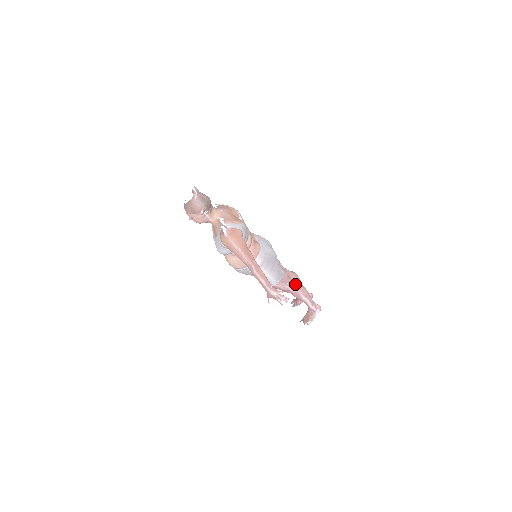
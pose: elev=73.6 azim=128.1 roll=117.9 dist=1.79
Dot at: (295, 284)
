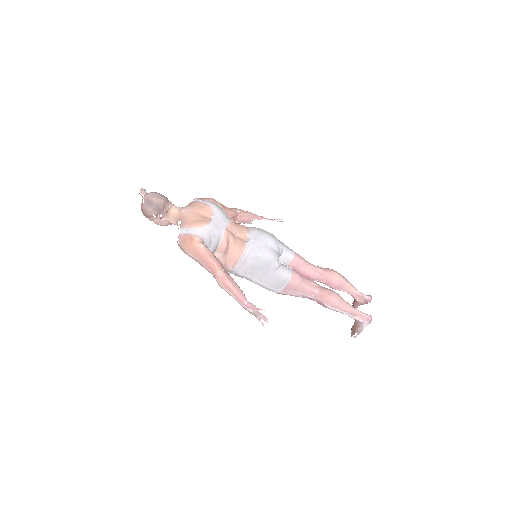
Dot at: (315, 291)
